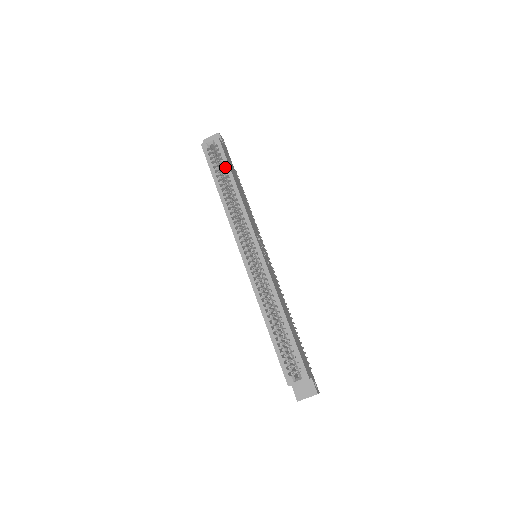
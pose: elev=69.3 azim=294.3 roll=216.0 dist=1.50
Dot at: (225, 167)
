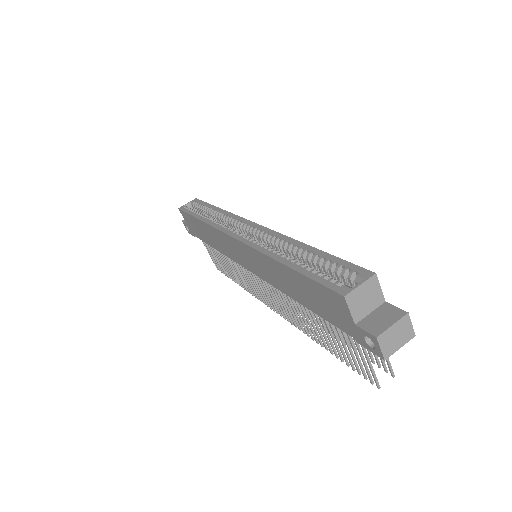
Dot at: occluded
